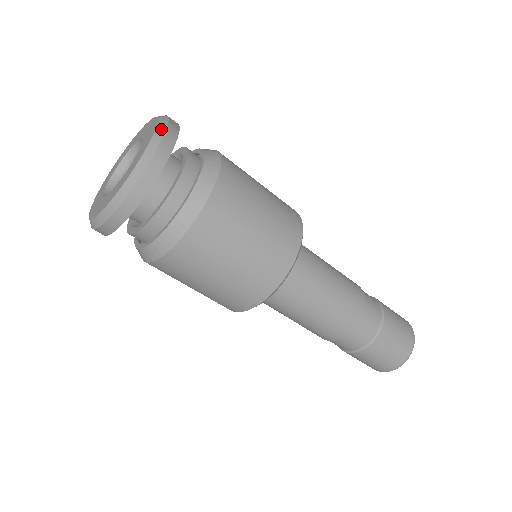
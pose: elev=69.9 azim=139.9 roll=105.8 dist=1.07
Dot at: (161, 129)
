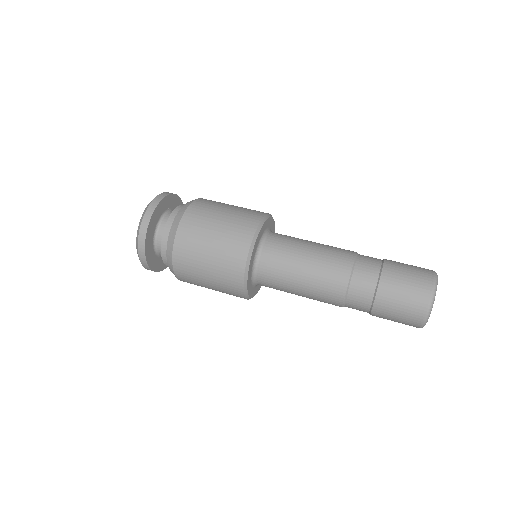
Dot at: (157, 196)
